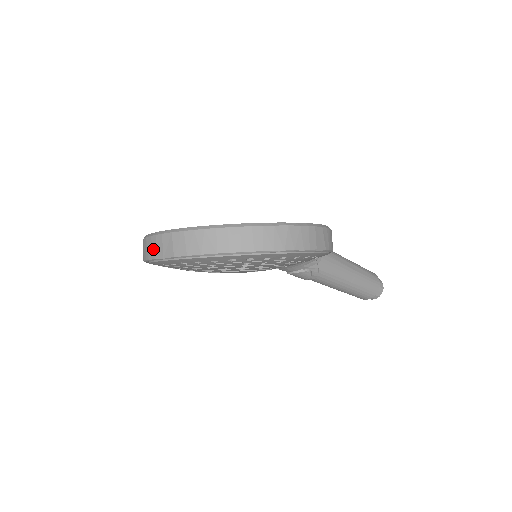
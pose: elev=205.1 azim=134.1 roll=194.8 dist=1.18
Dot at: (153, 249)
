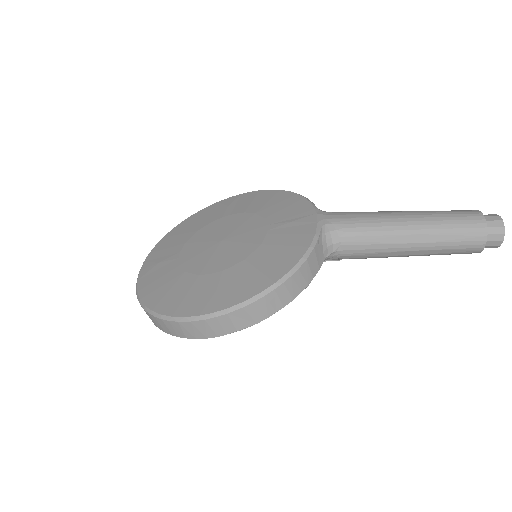
Dot at: occluded
